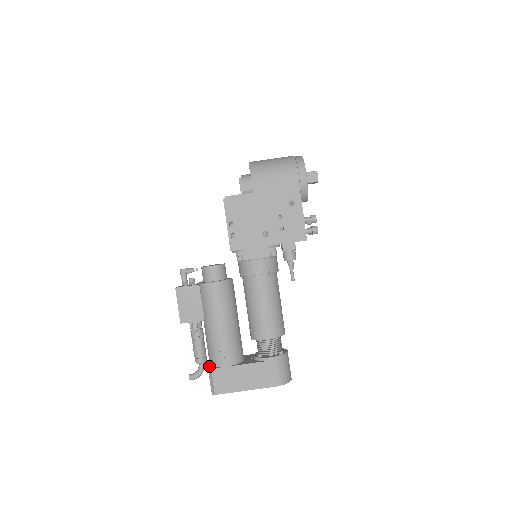
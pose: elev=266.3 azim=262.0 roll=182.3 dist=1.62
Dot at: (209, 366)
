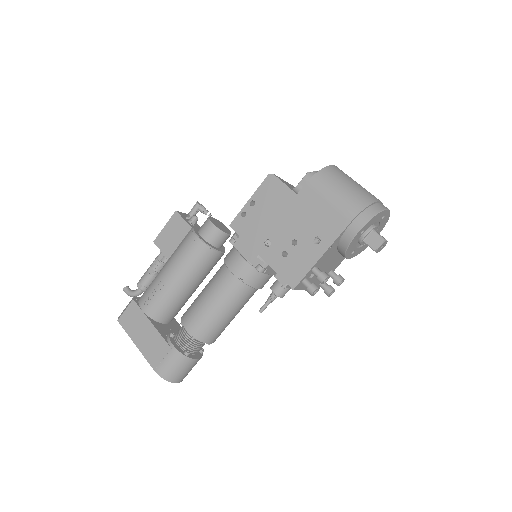
Dot at: occluded
